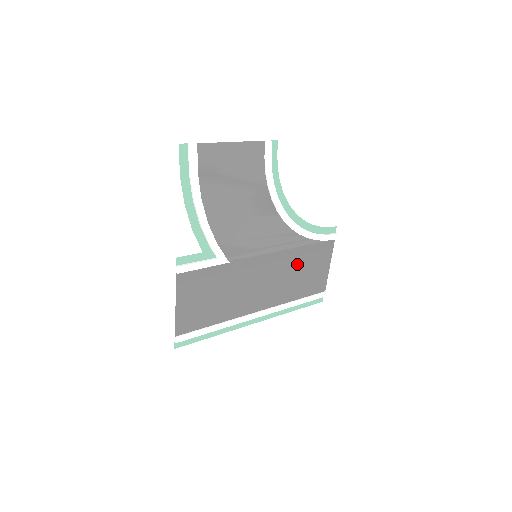
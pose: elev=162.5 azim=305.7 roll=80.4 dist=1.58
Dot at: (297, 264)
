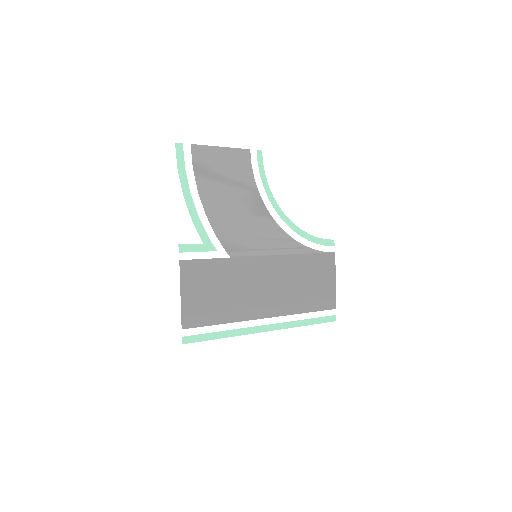
Dot at: (300, 272)
